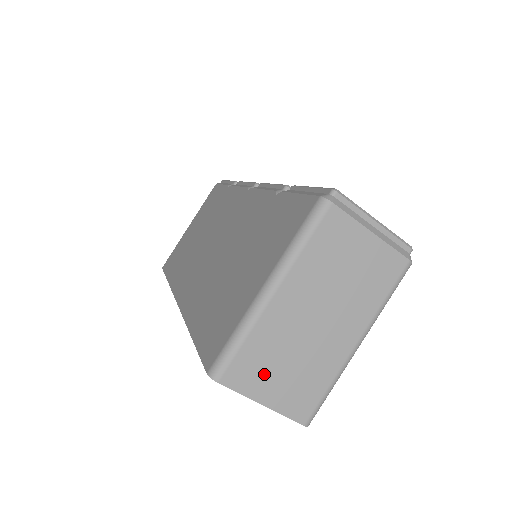
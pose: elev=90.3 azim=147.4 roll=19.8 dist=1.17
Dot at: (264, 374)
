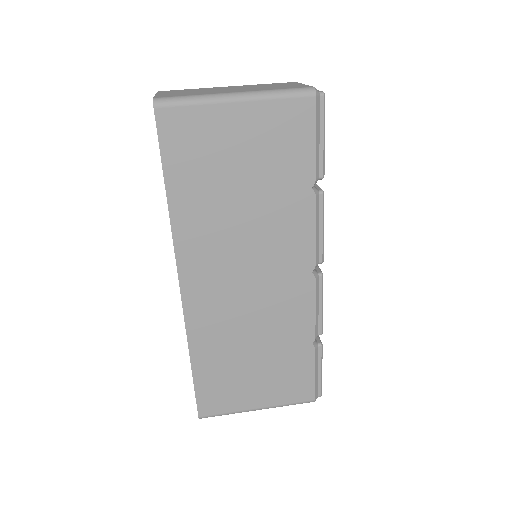
Dot at: (177, 92)
